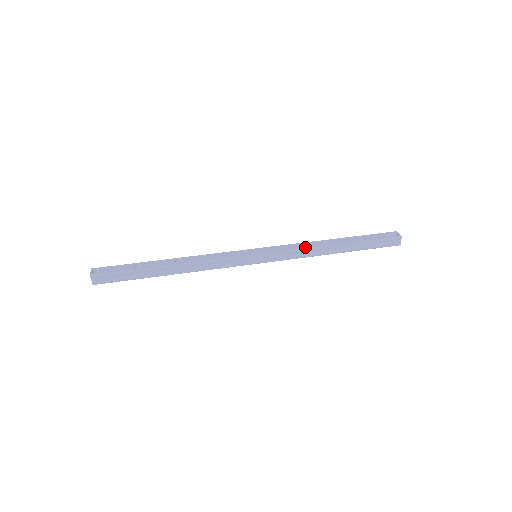
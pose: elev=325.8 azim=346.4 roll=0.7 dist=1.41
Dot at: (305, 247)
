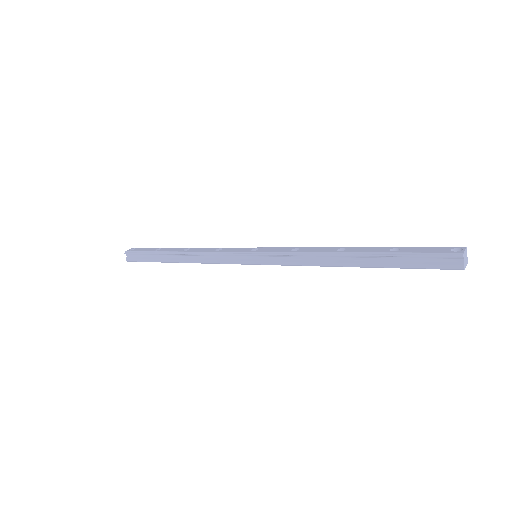
Dot at: (307, 251)
